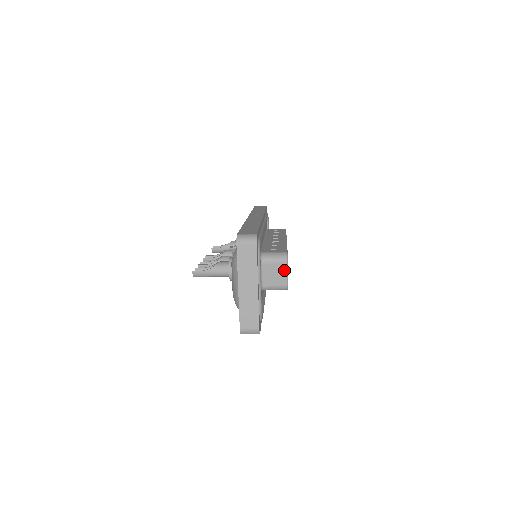
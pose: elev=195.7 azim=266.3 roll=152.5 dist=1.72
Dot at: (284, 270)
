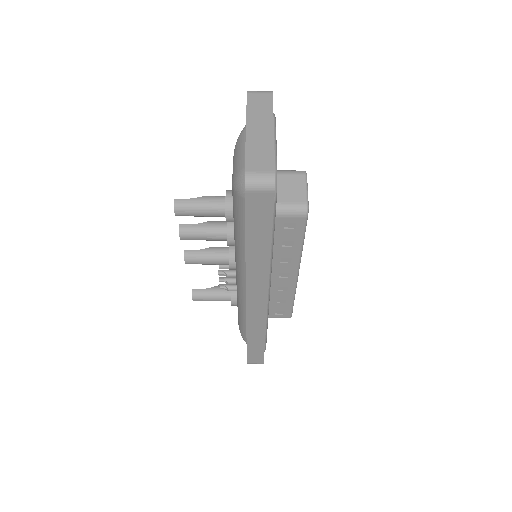
Dot at: (302, 183)
